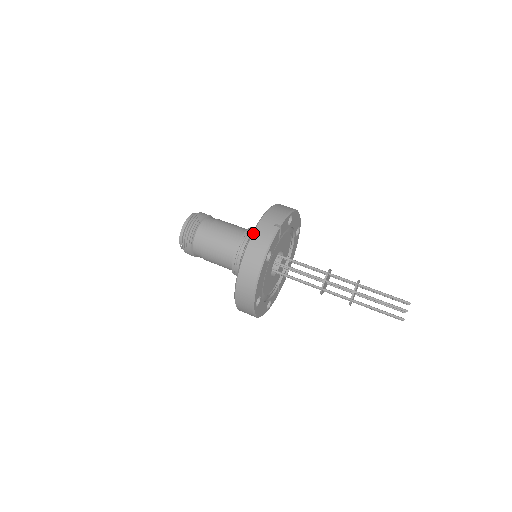
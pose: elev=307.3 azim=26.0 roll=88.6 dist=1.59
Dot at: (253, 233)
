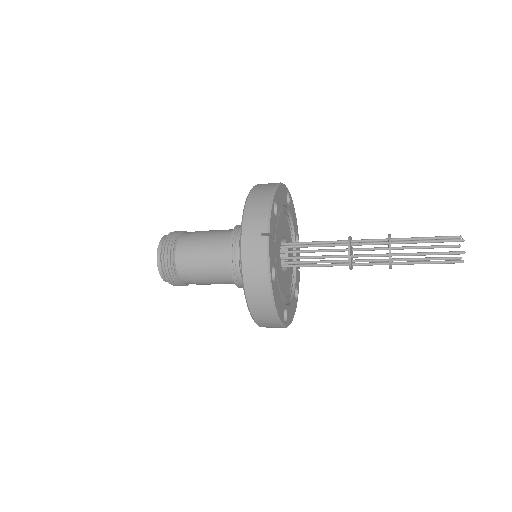
Dot at: (241, 259)
